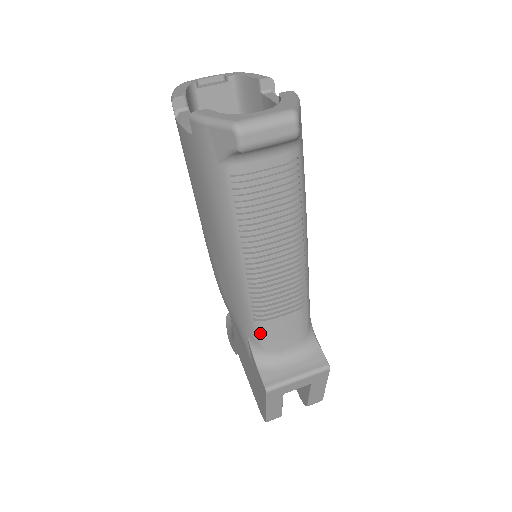
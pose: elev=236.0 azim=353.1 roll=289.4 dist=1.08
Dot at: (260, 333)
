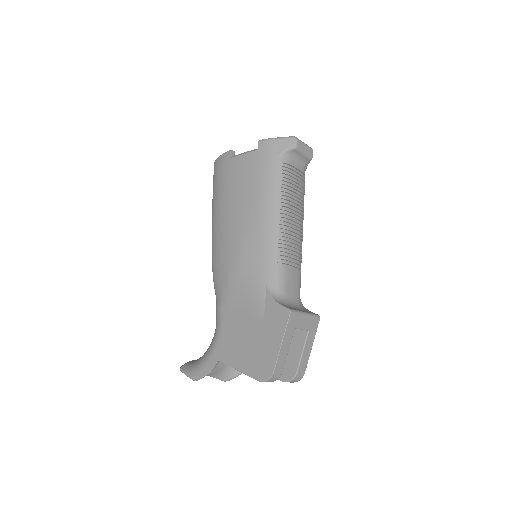
Dot at: (279, 276)
